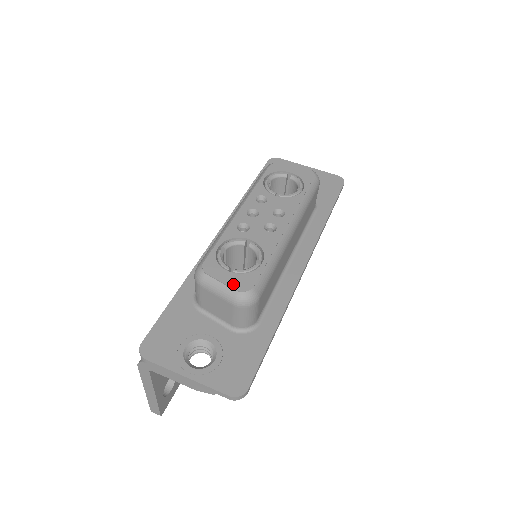
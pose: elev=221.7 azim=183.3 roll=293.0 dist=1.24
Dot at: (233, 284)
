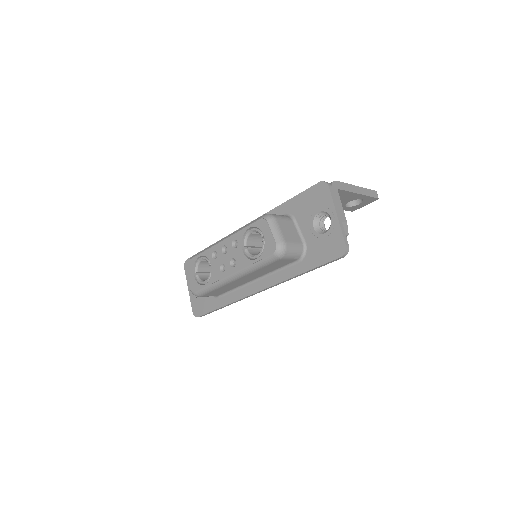
Dot at: (190, 282)
